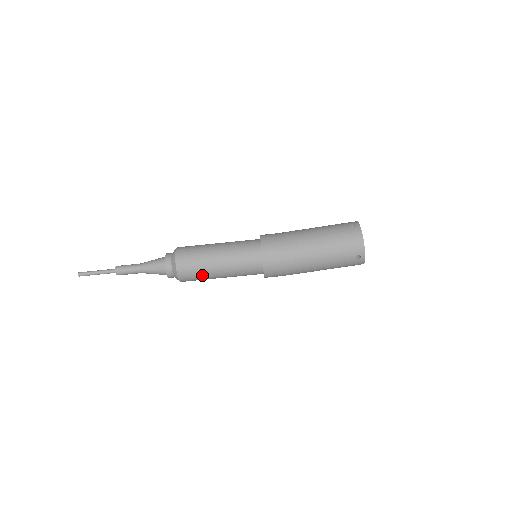
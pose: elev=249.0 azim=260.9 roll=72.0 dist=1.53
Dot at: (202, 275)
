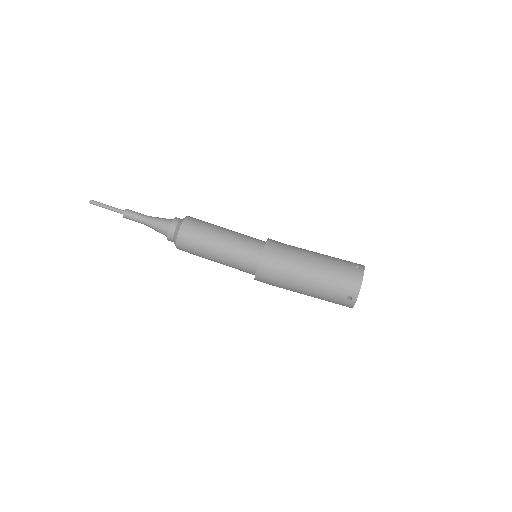
Dot at: (199, 250)
